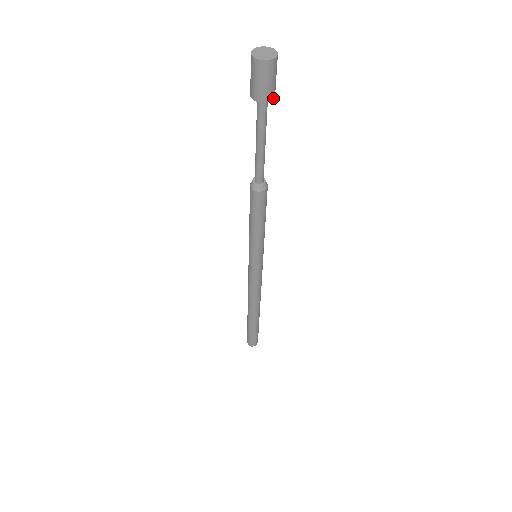
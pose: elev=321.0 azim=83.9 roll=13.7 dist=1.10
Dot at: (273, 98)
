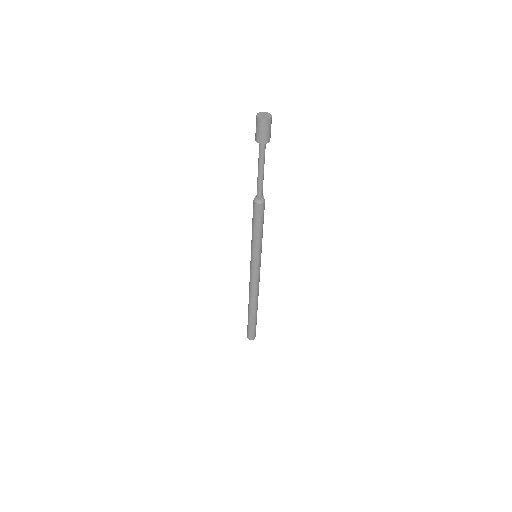
Dot at: (268, 142)
